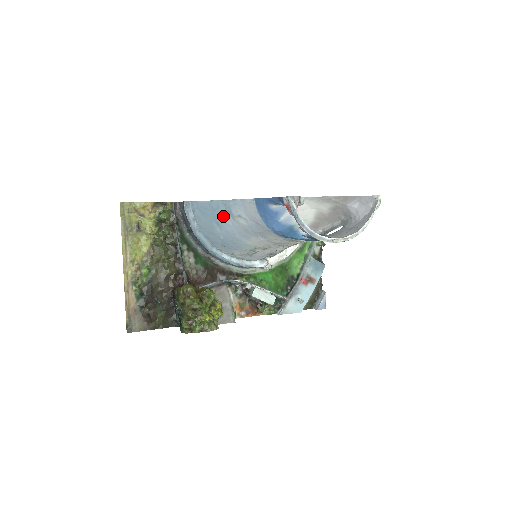
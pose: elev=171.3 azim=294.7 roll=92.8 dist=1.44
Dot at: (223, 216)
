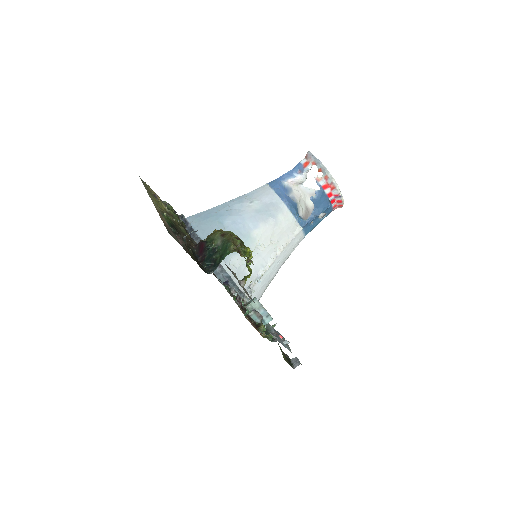
Dot at: (230, 212)
